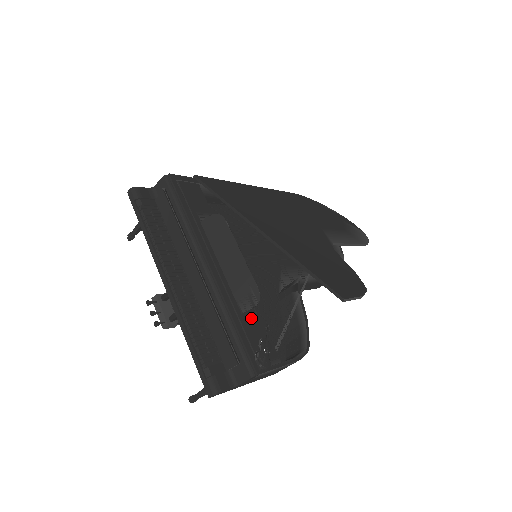
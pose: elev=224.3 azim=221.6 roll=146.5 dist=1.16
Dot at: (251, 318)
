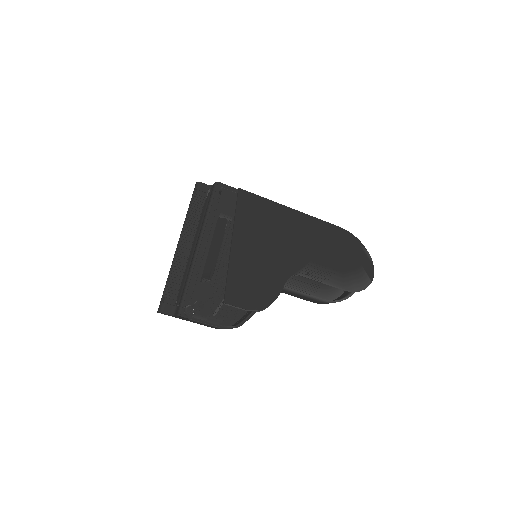
Dot at: (206, 287)
